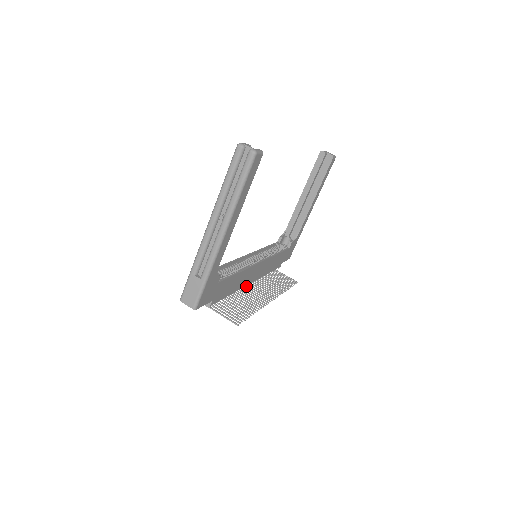
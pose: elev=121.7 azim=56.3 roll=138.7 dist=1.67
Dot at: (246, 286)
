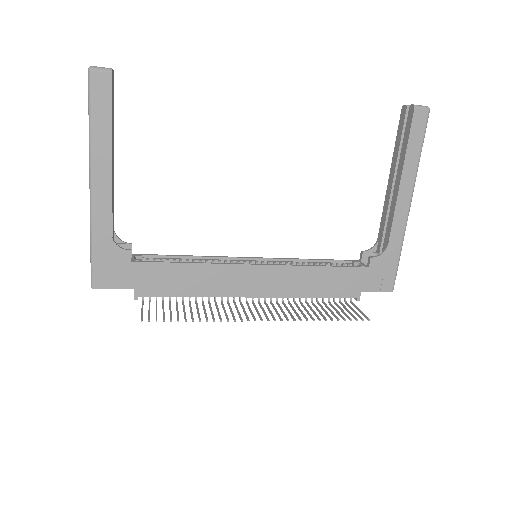
Dot at: (247, 301)
